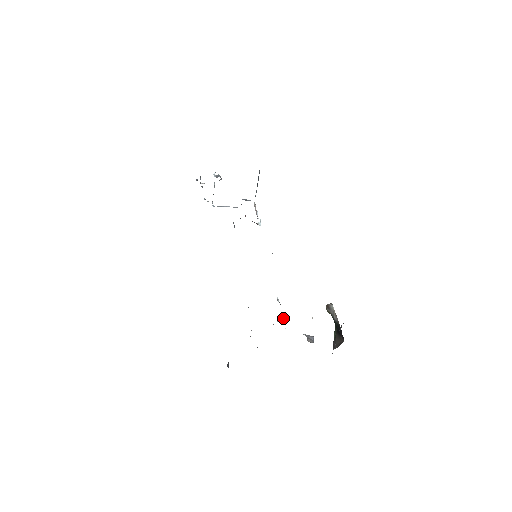
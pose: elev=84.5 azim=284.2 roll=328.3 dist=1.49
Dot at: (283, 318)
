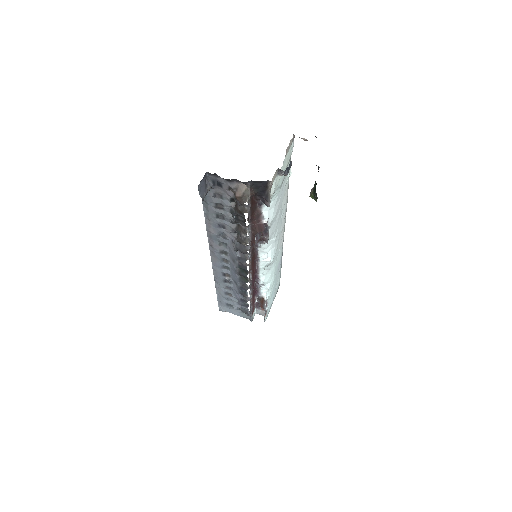
Dot at: (268, 226)
